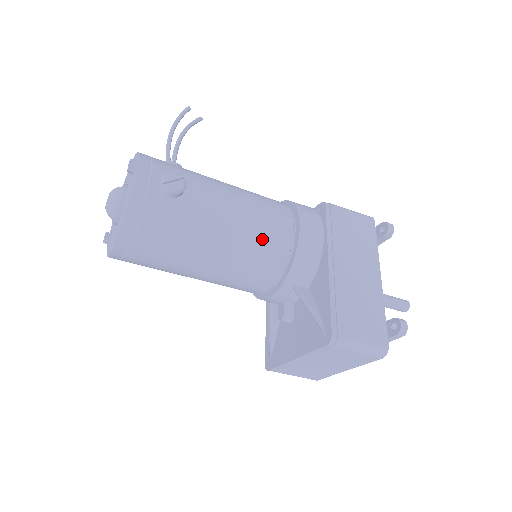
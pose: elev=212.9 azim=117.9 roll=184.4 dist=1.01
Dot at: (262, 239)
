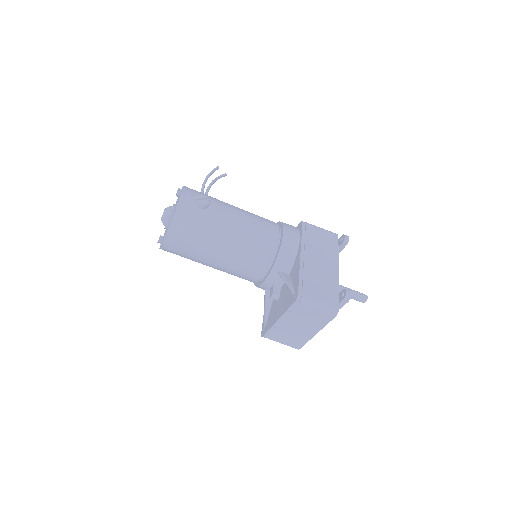
Dot at: (257, 238)
